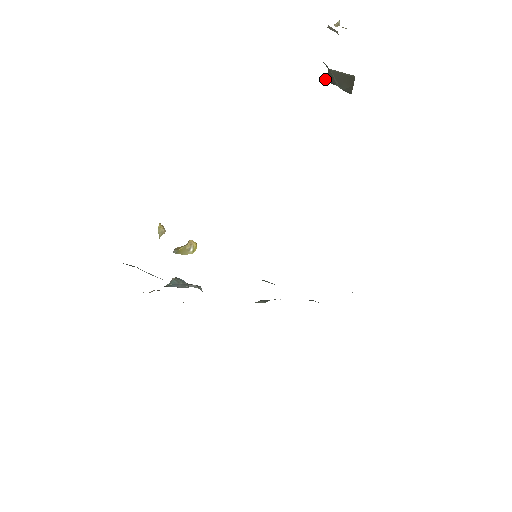
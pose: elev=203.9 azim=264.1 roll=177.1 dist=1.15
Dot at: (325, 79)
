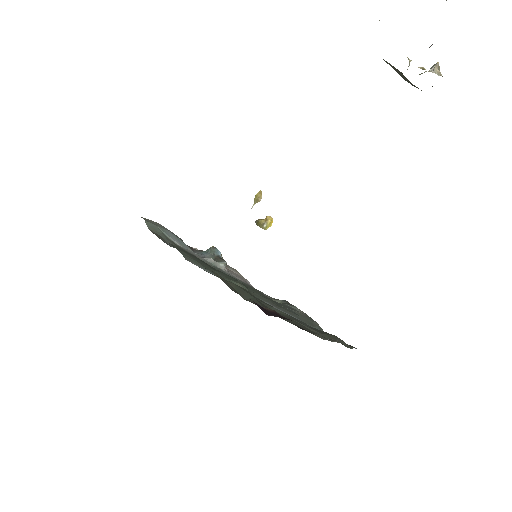
Dot at: occluded
